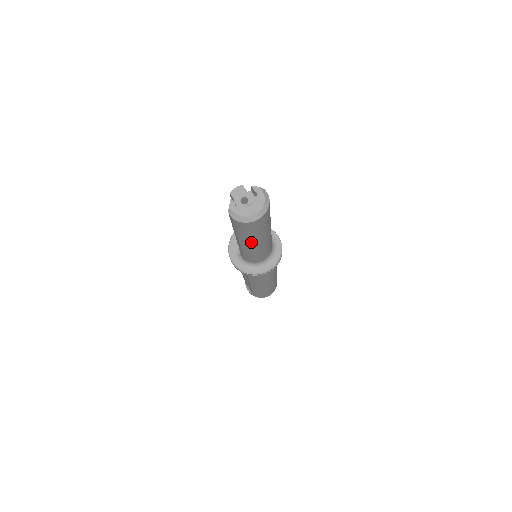
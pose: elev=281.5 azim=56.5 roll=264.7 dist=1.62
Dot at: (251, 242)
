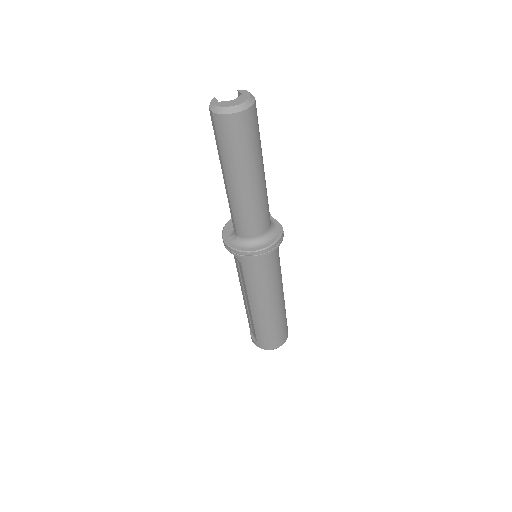
Dot at: (237, 173)
